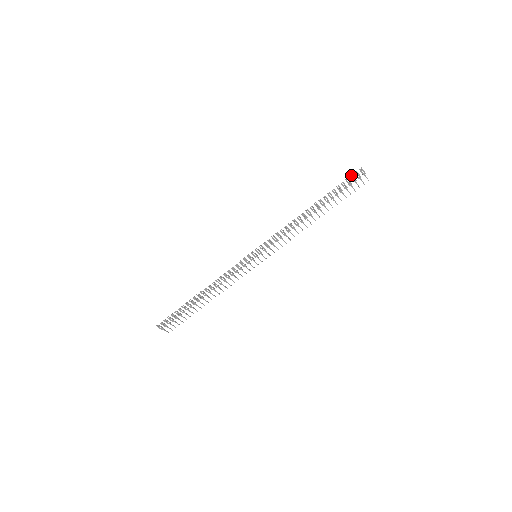
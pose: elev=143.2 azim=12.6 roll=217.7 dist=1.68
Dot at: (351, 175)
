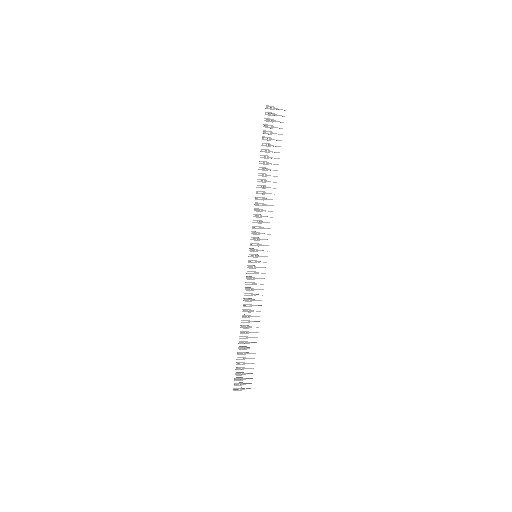
Dot at: occluded
